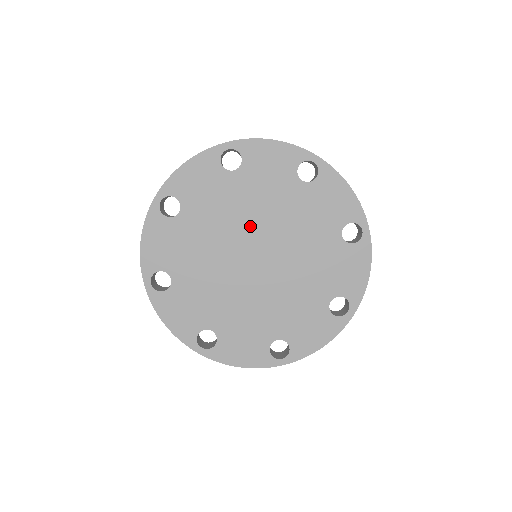
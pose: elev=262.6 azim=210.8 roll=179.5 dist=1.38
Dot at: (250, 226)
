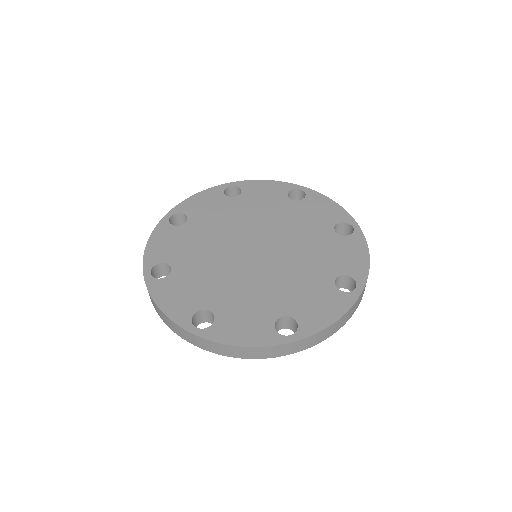
Dot at: (272, 231)
